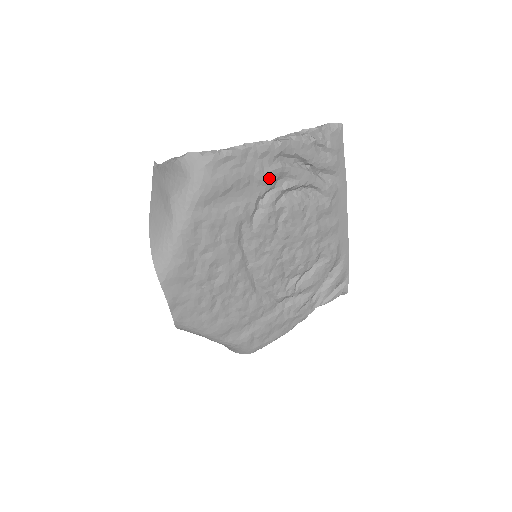
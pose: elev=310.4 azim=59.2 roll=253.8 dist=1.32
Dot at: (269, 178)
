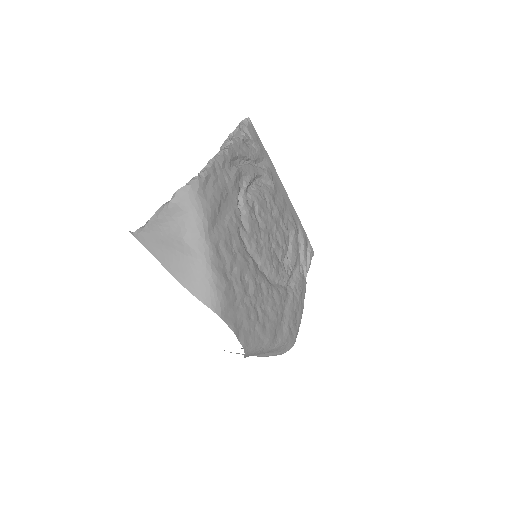
Dot at: (235, 182)
